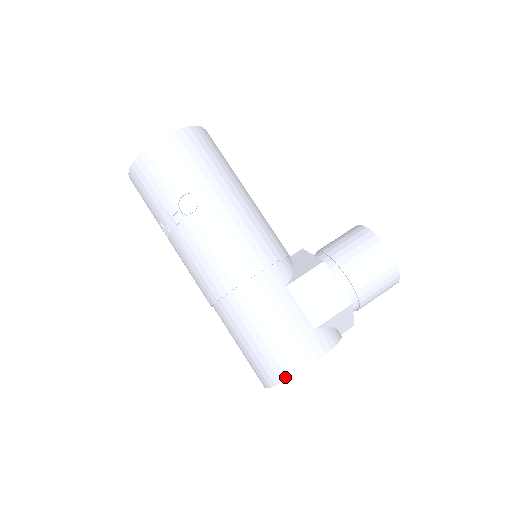
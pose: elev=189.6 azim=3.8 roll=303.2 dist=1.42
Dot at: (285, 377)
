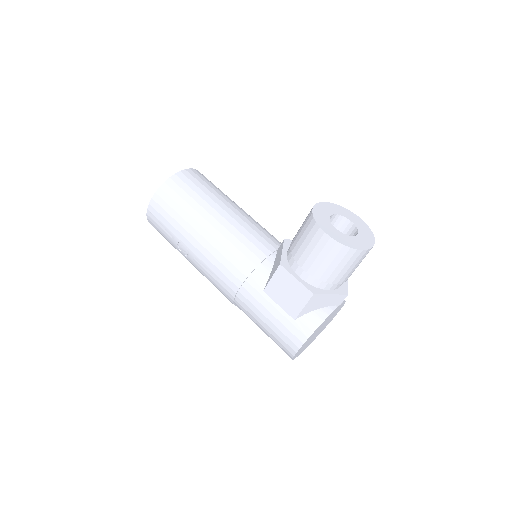
Dot at: (291, 357)
